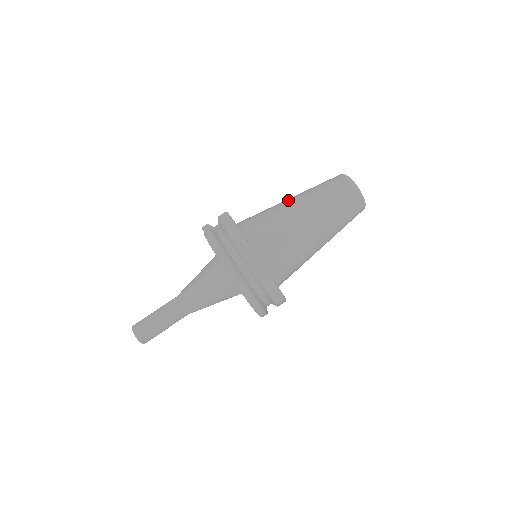
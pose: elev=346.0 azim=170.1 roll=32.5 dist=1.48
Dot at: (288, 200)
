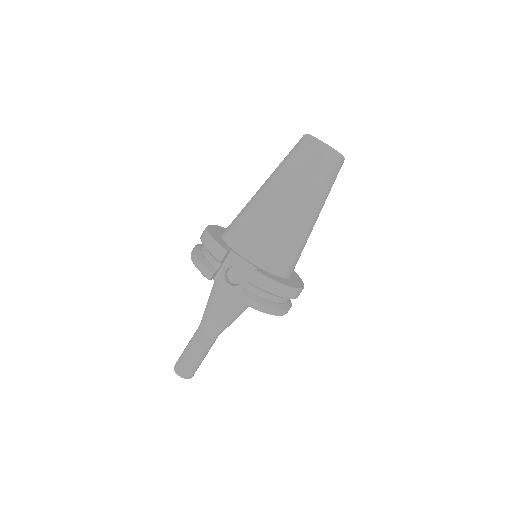
Dot at: (284, 206)
